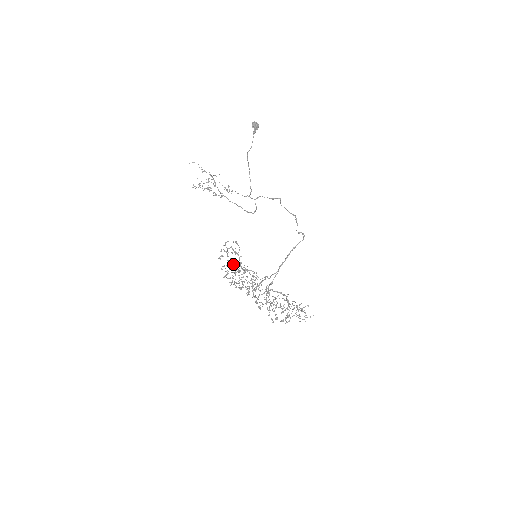
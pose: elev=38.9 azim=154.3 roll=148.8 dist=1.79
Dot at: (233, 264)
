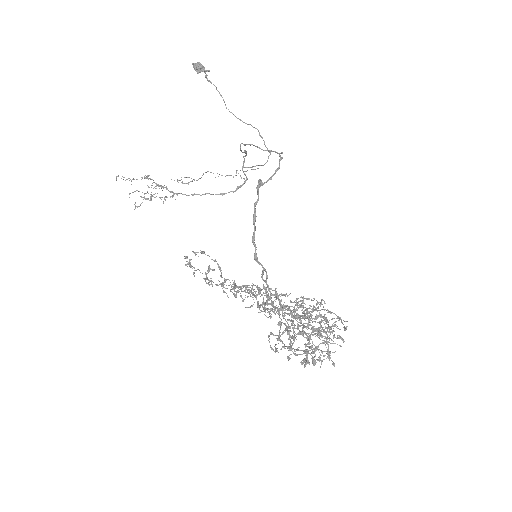
Dot at: (232, 284)
